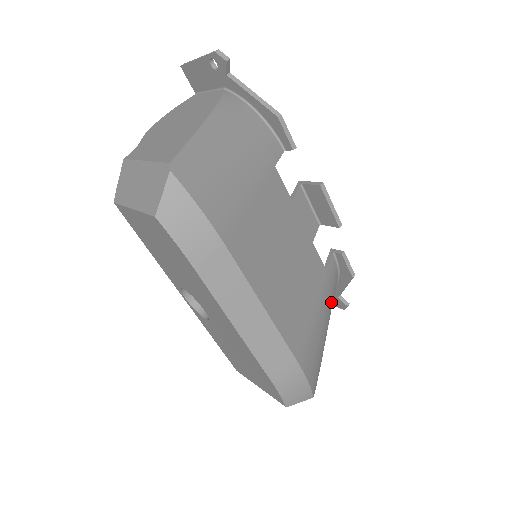
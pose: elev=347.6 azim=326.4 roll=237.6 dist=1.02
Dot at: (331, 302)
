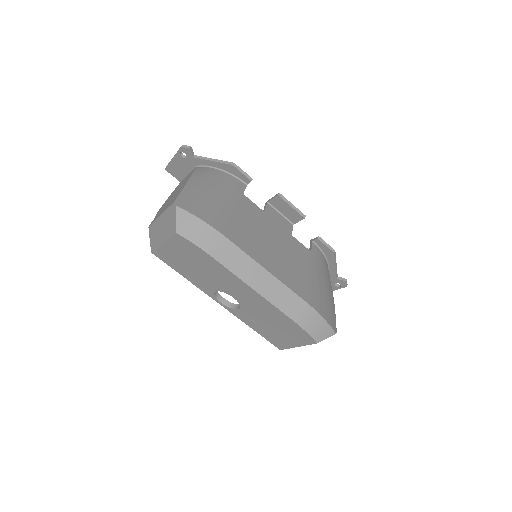
Dot at: (325, 274)
